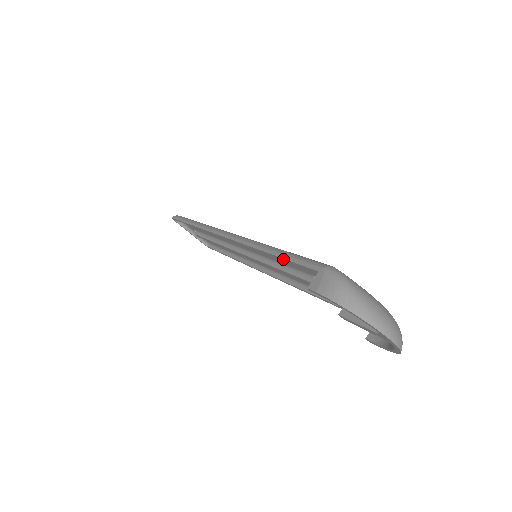
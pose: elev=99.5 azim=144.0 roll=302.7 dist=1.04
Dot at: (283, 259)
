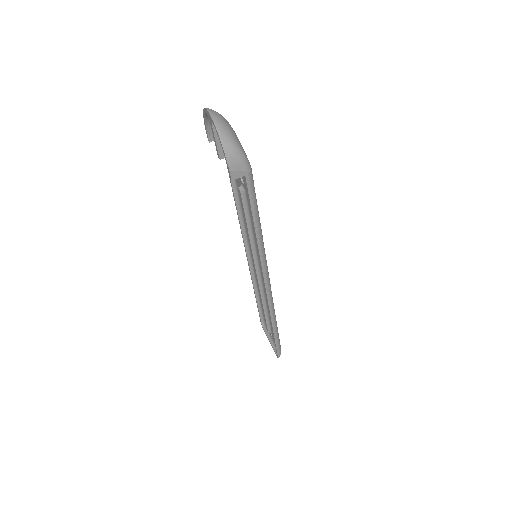
Dot at: (229, 175)
